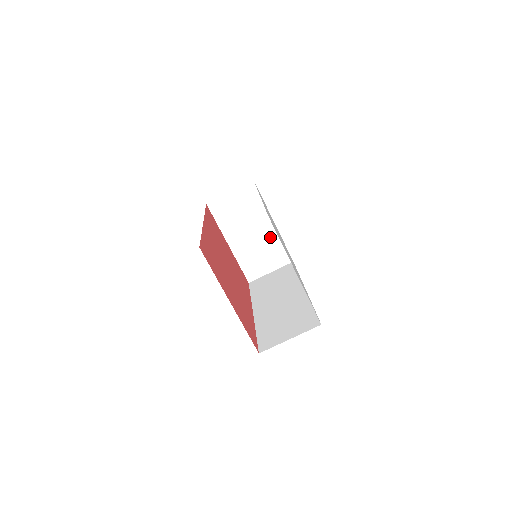
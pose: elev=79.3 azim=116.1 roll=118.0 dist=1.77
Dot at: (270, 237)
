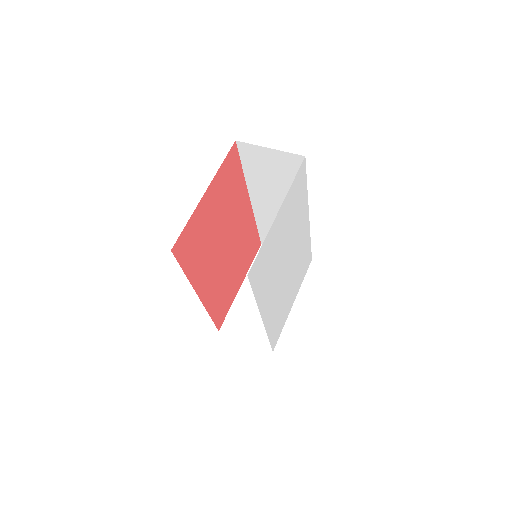
Dot at: occluded
